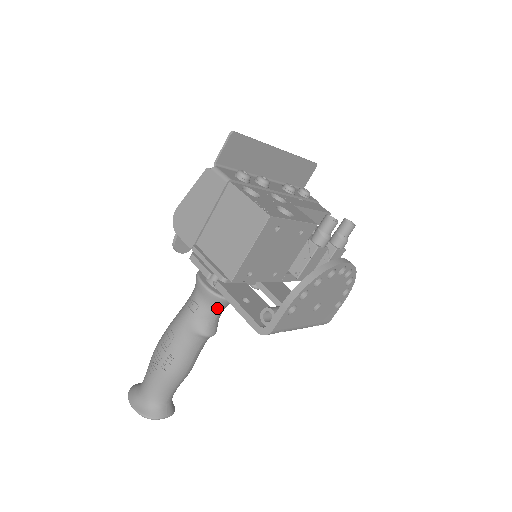
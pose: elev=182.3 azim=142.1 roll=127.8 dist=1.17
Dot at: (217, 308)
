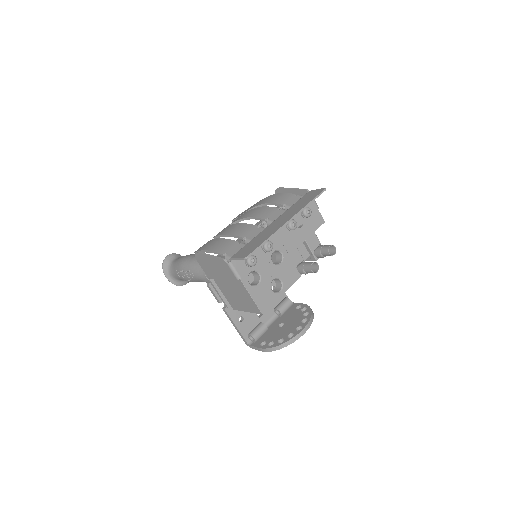
Dot at: occluded
